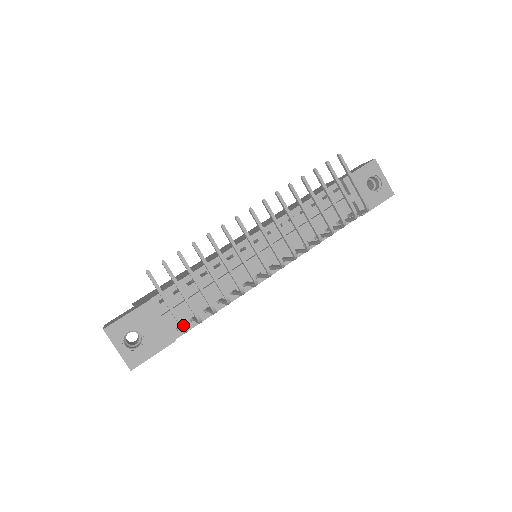
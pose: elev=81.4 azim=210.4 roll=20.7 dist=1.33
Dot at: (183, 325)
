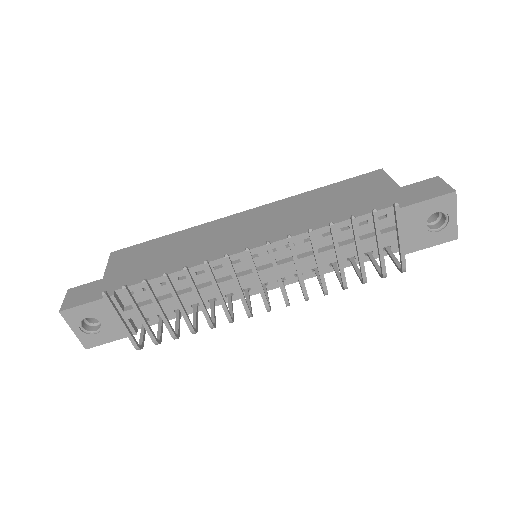
Dot at: (137, 346)
